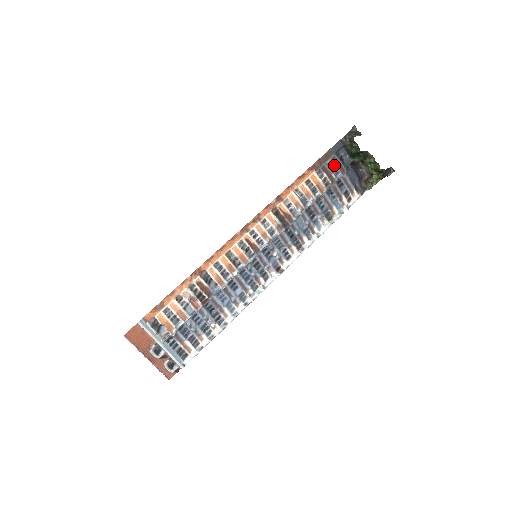
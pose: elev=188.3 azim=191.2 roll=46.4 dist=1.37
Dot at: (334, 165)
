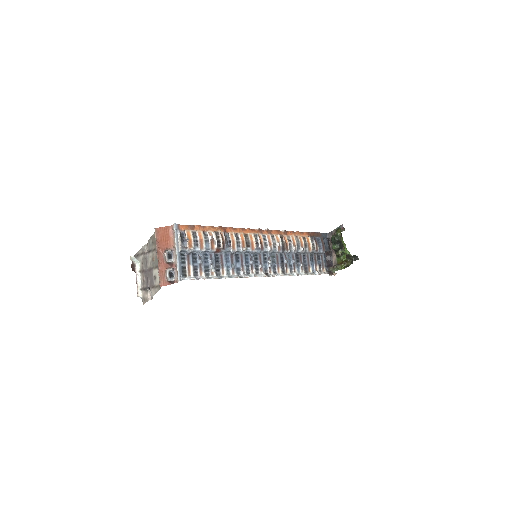
Dot at: (320, 242)
